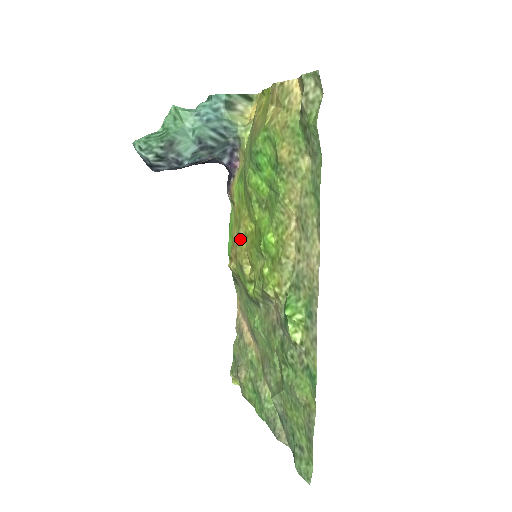
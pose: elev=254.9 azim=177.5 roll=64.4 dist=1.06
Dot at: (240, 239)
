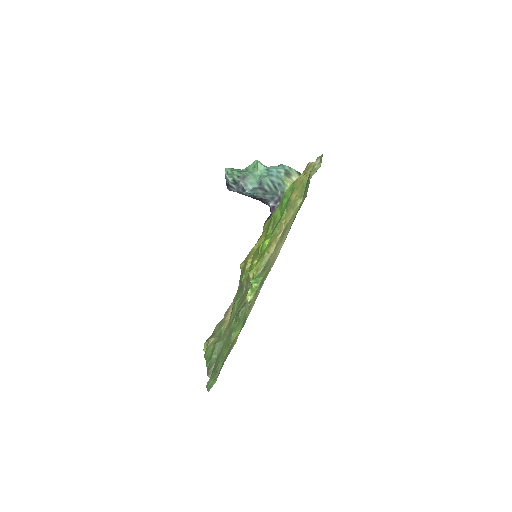
Dot at: (254, 248)
